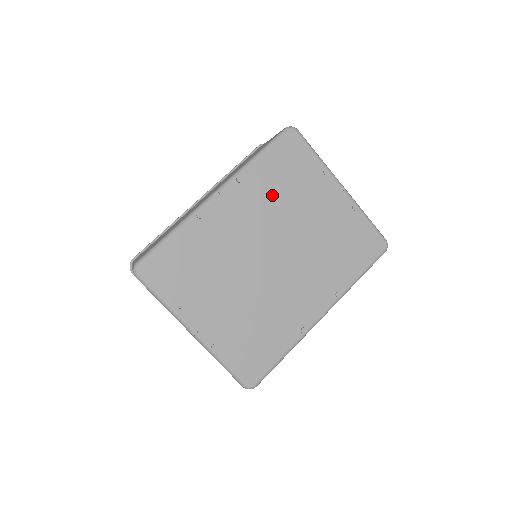
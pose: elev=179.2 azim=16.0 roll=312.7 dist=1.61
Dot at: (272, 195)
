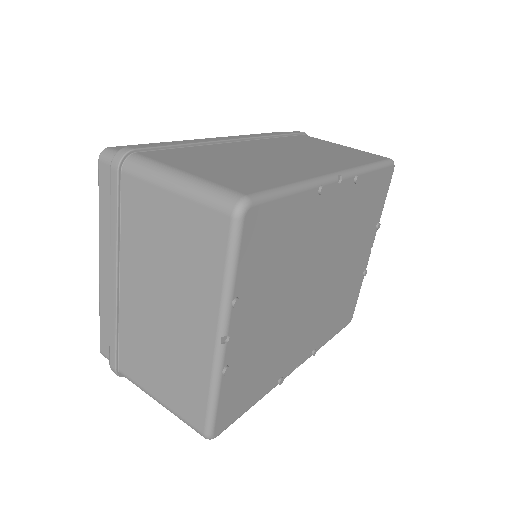
Dot at: (354, 217)
